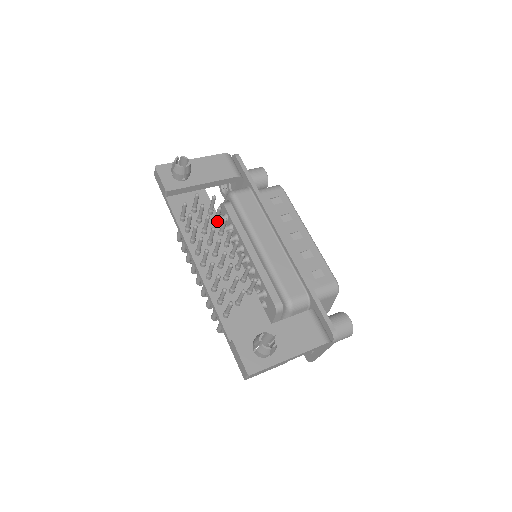
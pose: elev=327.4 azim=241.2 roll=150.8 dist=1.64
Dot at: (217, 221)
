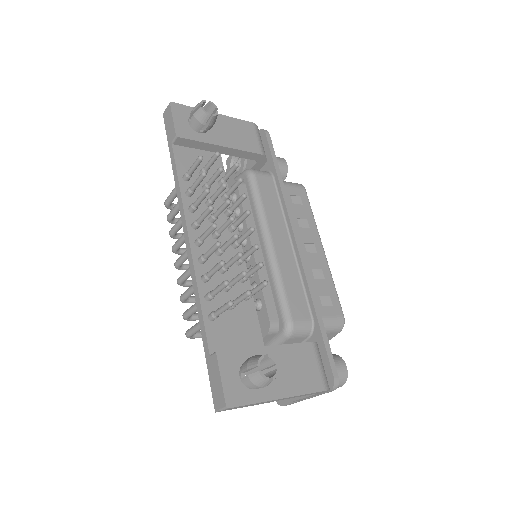
Dot at: (228, 196)
